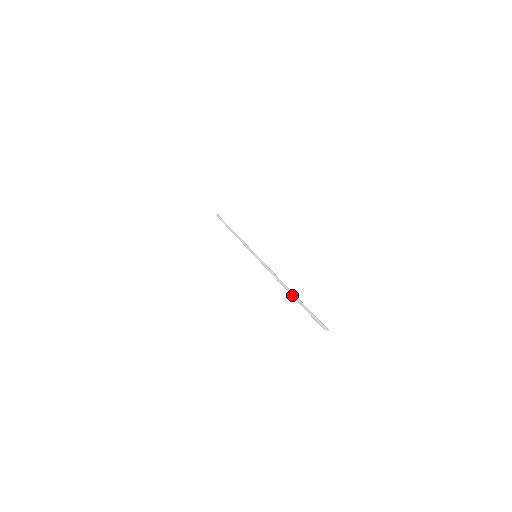
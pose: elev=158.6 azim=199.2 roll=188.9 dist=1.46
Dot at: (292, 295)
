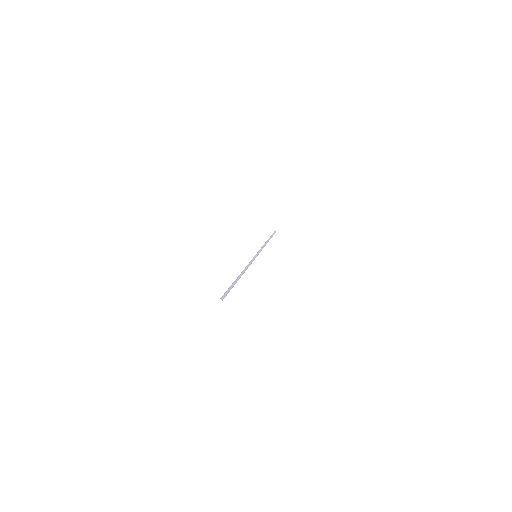
Dot at: (237, 278)
